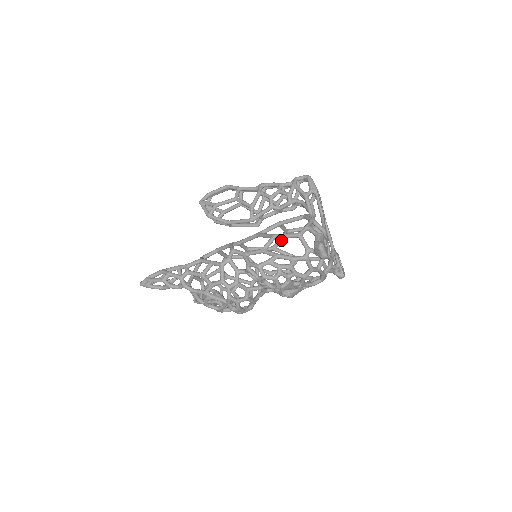
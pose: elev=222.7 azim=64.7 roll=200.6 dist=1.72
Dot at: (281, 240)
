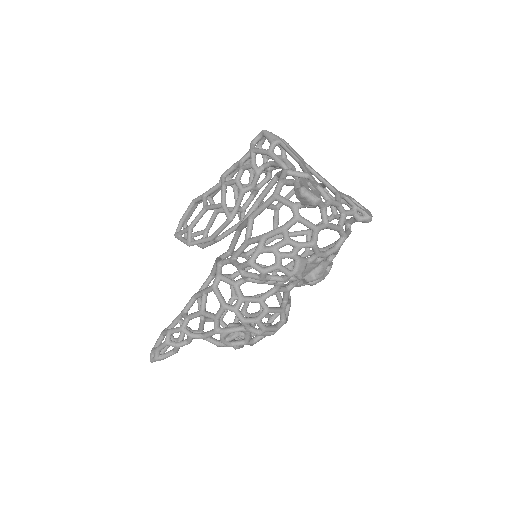
Dot at: (276, 222)
